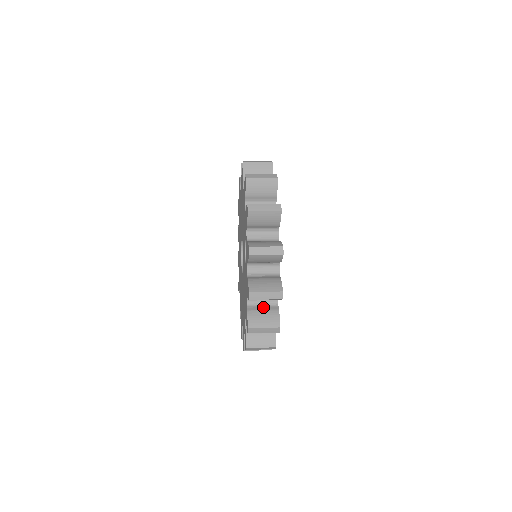
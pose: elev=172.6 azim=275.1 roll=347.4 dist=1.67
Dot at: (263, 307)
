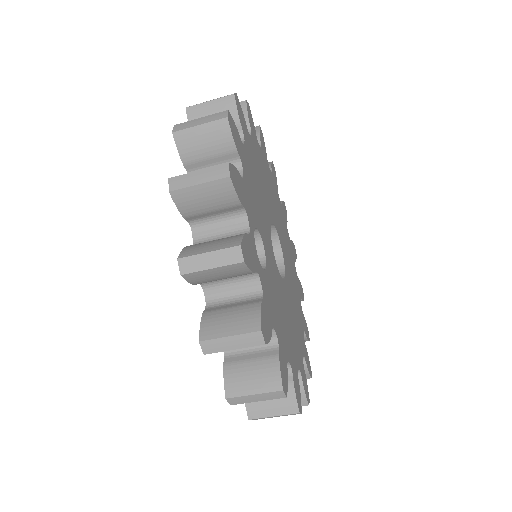
Dot at: (251, 354)
